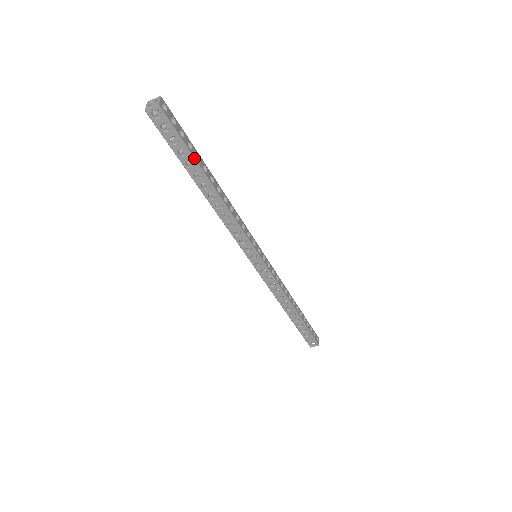
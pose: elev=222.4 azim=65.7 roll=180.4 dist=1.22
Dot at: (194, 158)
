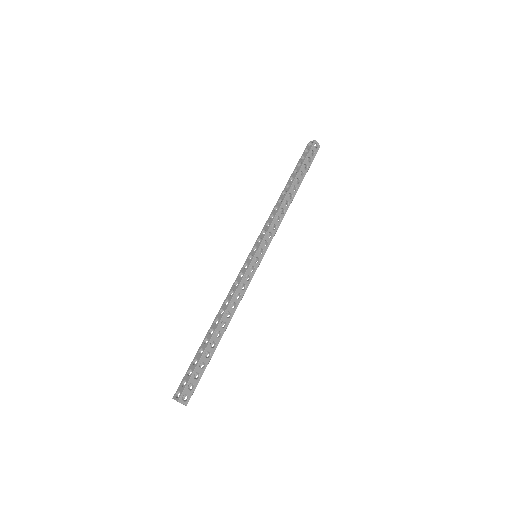
Dot at: occluded
